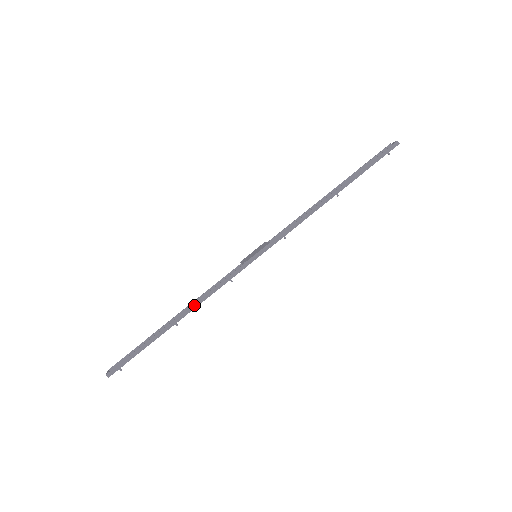
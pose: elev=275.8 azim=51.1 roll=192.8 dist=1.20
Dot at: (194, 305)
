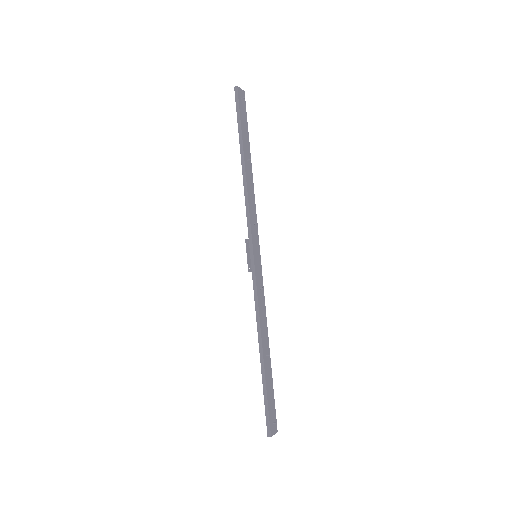
Dot at: (258, 331)
